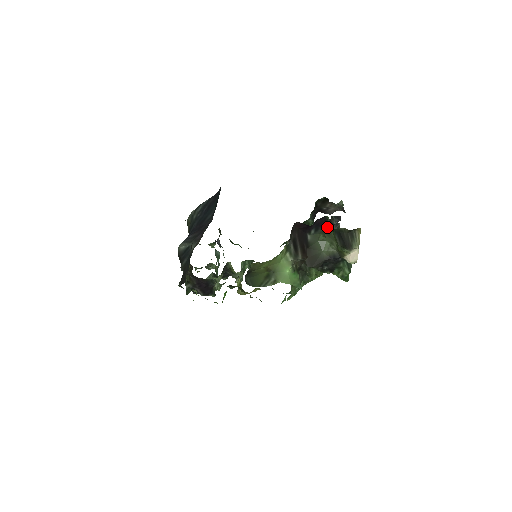
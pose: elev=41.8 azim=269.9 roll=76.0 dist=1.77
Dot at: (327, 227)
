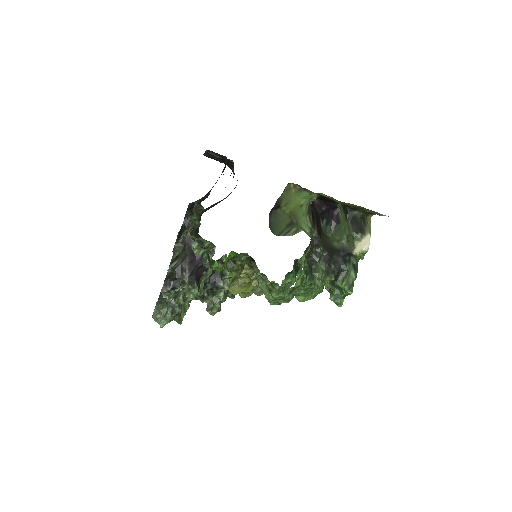
Dot at: (337, 222)
